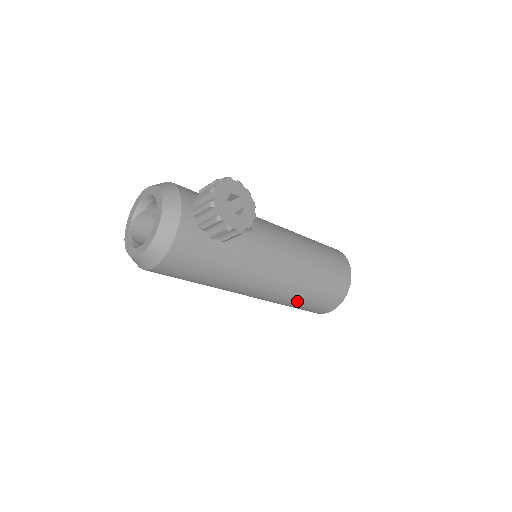
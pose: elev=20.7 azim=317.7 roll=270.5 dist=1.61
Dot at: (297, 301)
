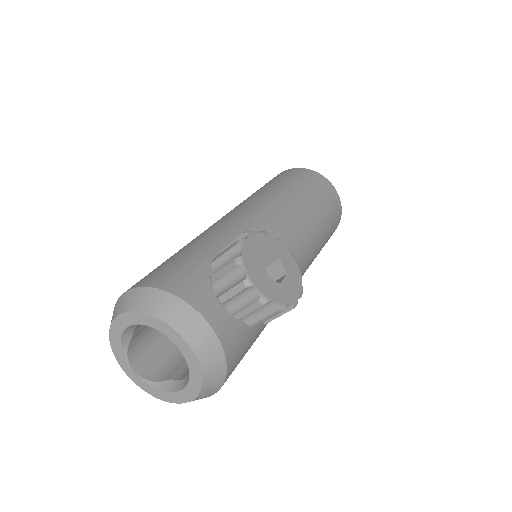
Dot at: occluded
